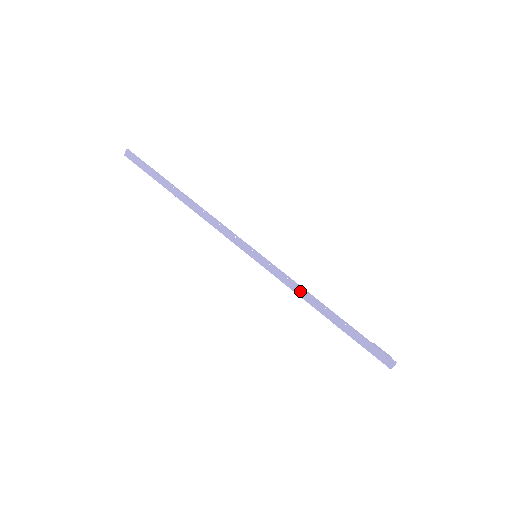
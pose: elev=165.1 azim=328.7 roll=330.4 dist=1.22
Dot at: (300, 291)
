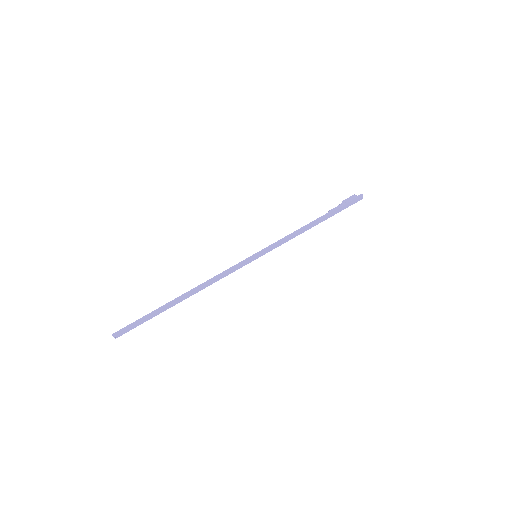
Dot at: (295, 235)
